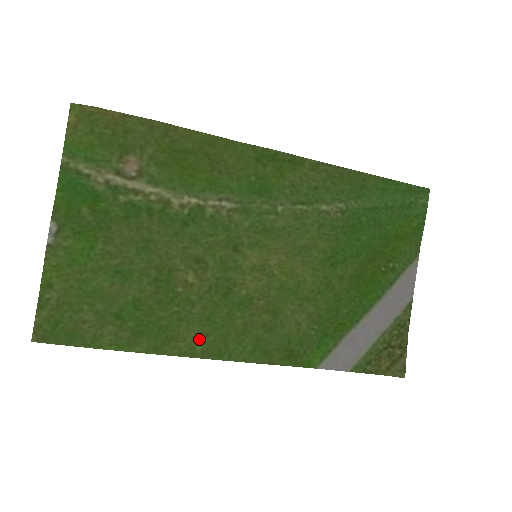
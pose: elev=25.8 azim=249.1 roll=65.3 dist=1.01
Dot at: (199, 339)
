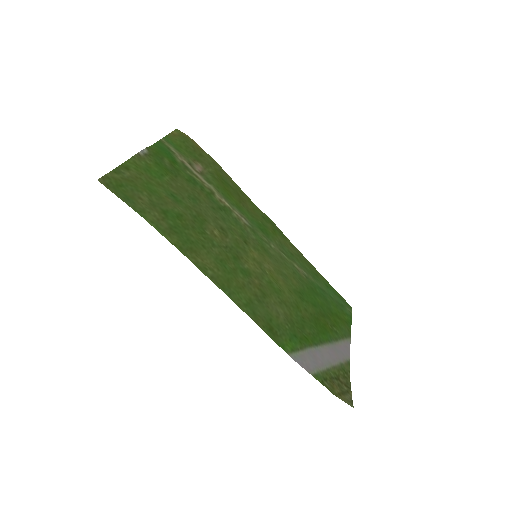
Dot at: (212, 267)
